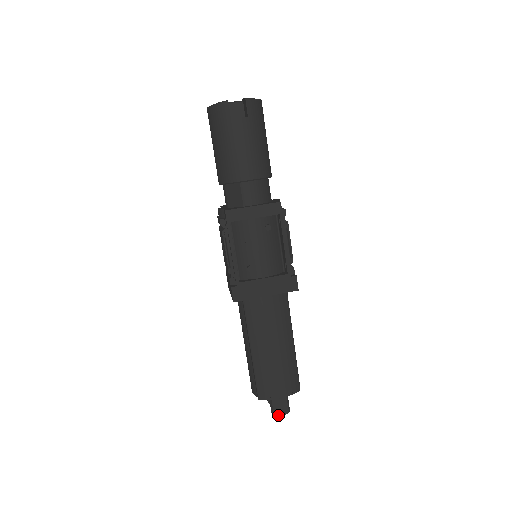
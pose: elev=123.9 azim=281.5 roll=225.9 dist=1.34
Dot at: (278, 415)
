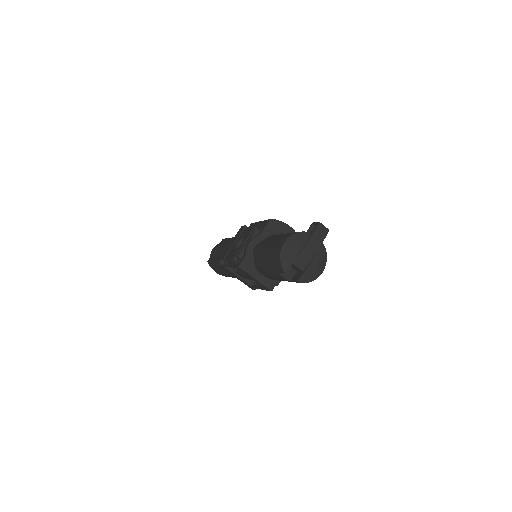
Dot at: occluded
